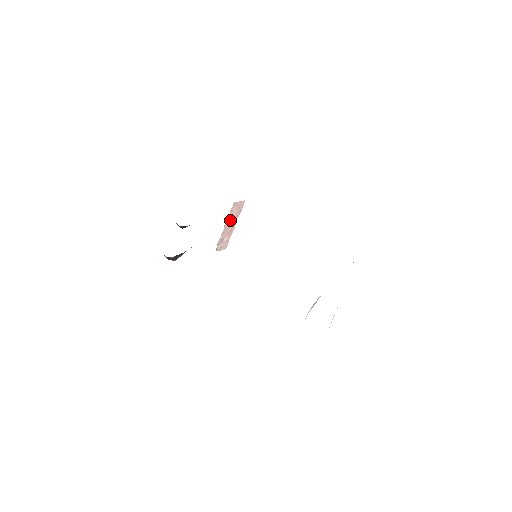
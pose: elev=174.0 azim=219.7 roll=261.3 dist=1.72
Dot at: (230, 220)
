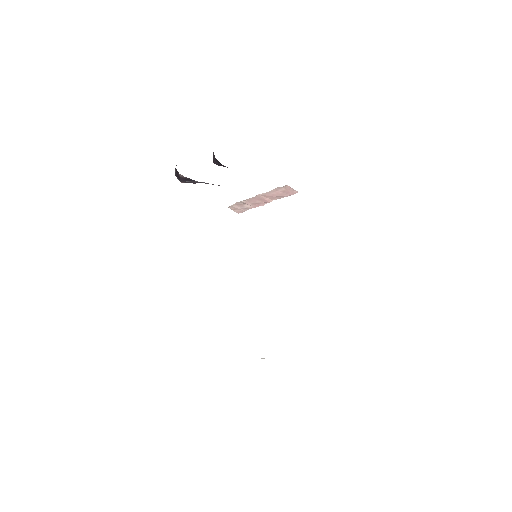
Dot at: (267, 195)
